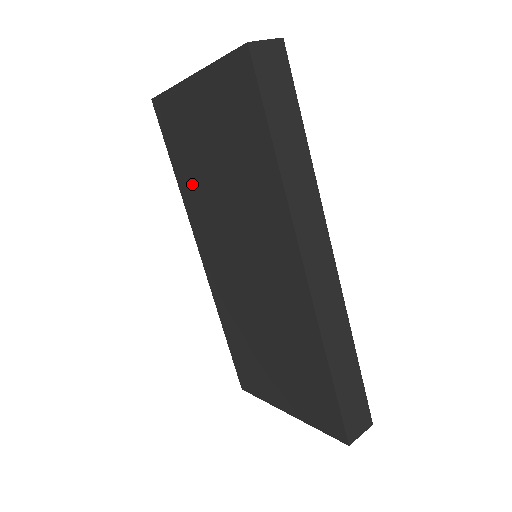
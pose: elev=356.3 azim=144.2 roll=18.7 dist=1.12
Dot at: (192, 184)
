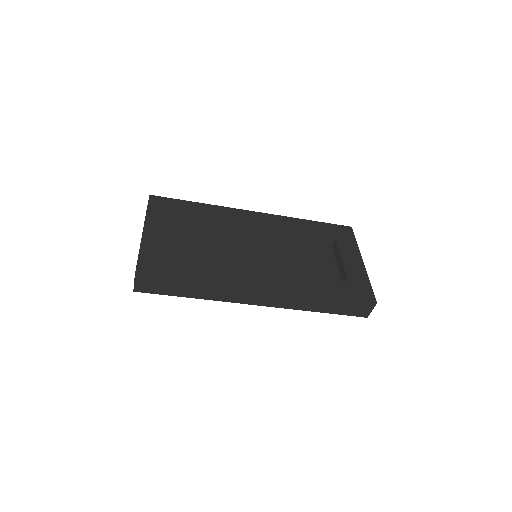
Dot at: occluded
